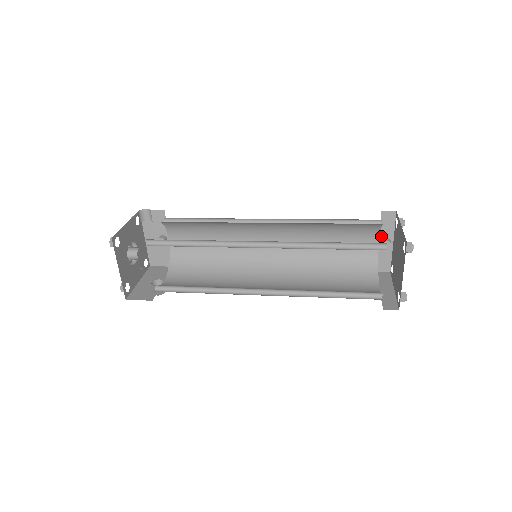
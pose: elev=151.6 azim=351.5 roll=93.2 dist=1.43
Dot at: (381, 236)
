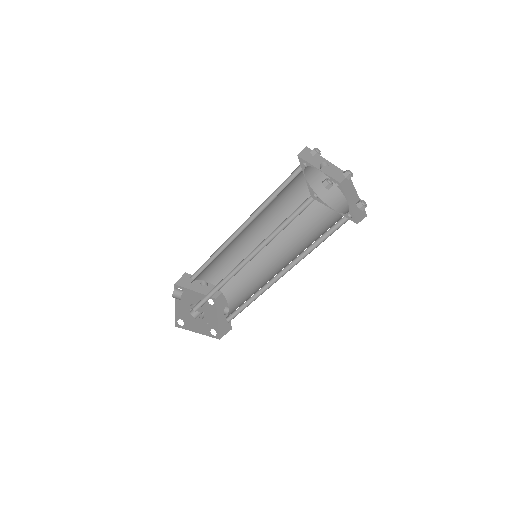
Dot at: (316, 166)
